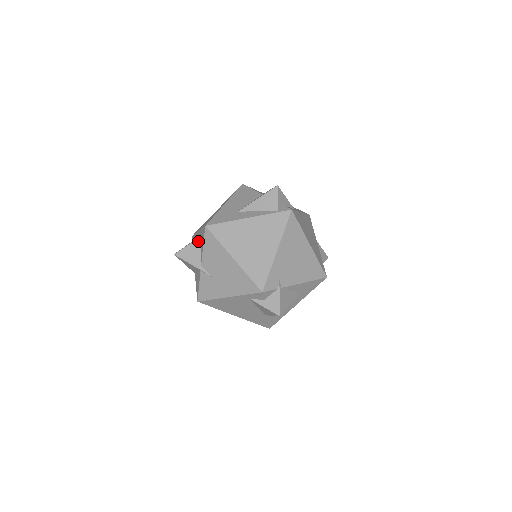
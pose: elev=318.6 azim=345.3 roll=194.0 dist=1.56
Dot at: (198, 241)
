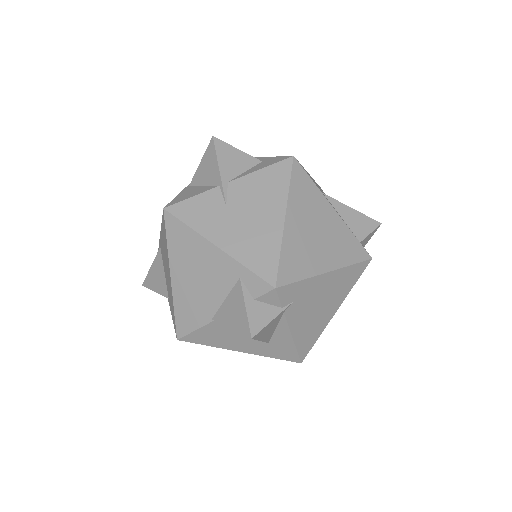
Dot at: (254, 160)
